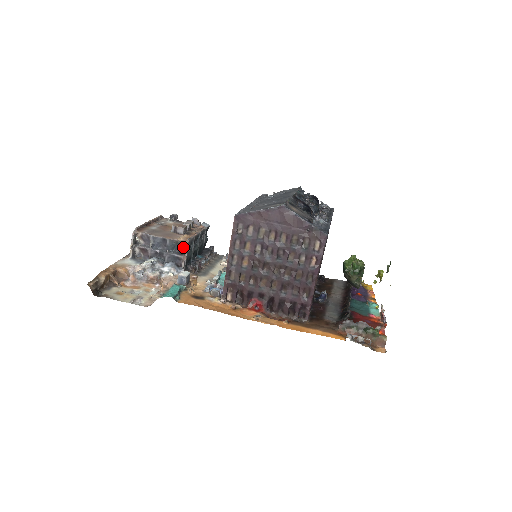
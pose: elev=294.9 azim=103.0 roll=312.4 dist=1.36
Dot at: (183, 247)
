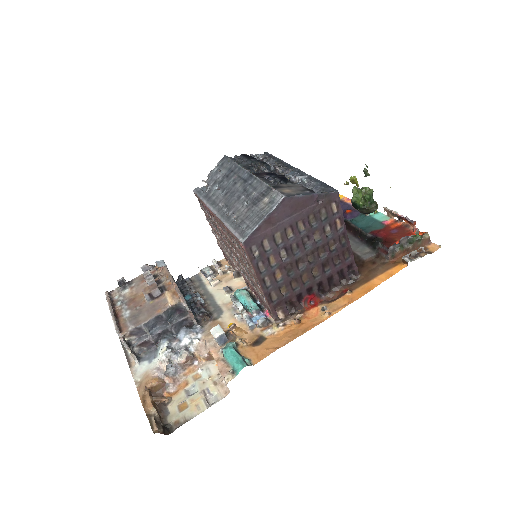
Dot at: (181, 307)
